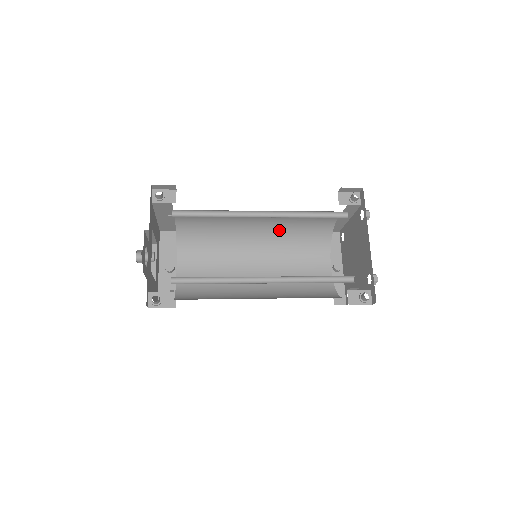
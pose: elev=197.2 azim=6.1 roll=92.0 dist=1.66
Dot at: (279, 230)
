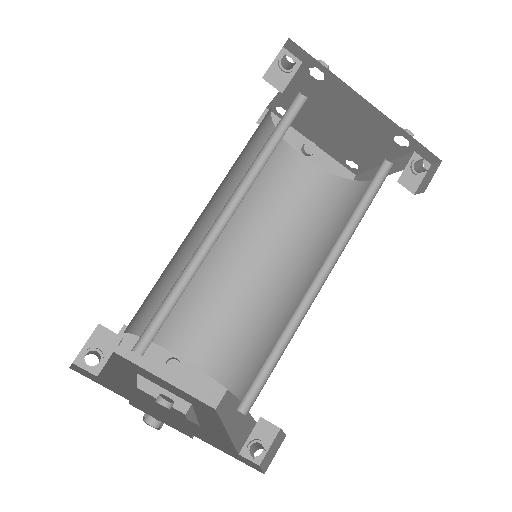
Dot at: (225, 190)
